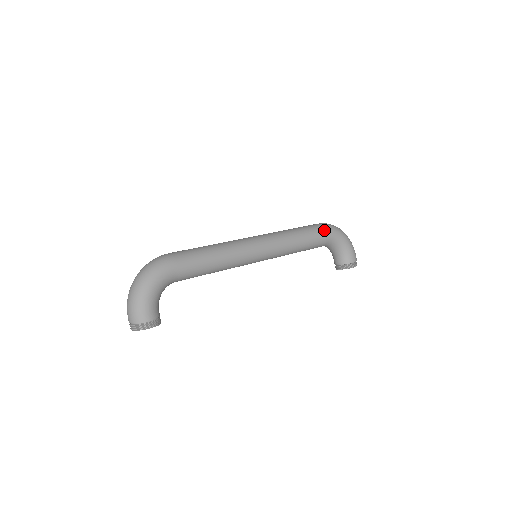
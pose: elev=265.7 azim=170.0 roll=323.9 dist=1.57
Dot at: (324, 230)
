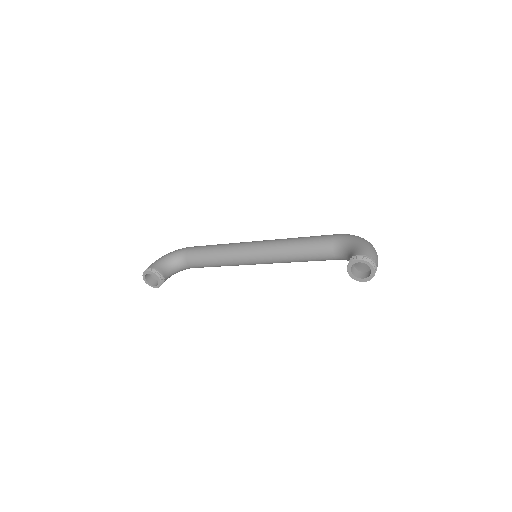
Dot at: (332, 235)
